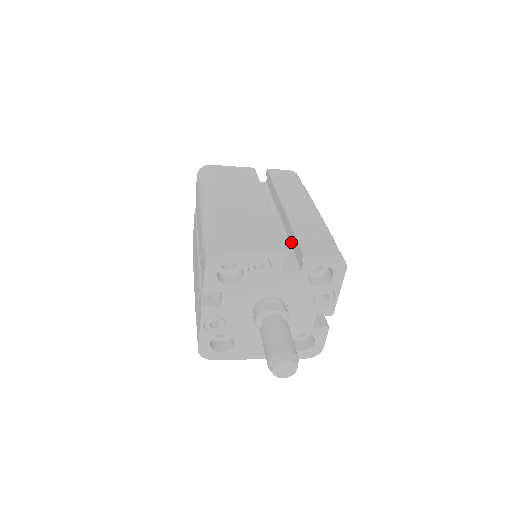
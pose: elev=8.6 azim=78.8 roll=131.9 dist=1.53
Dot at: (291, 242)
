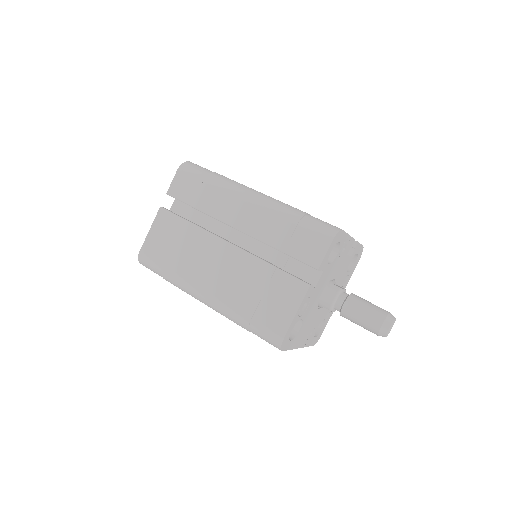
Dot at: occluded
